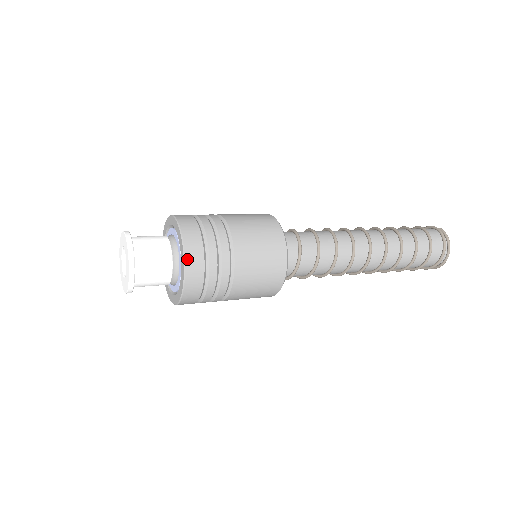
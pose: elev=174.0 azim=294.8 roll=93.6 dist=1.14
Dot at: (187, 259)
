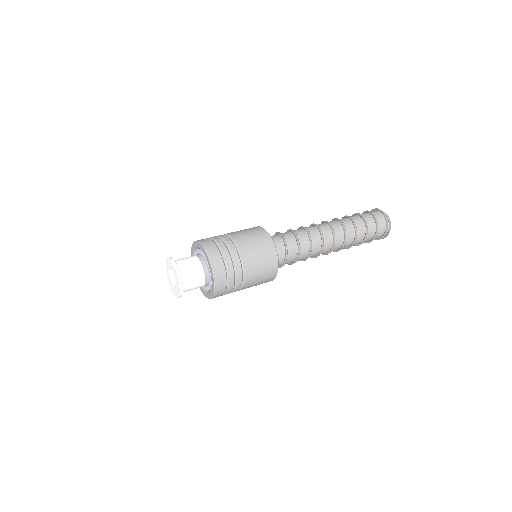
Dot at: (216, 285)
